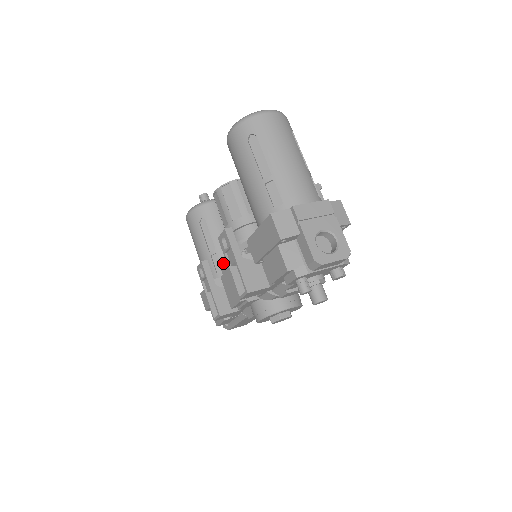
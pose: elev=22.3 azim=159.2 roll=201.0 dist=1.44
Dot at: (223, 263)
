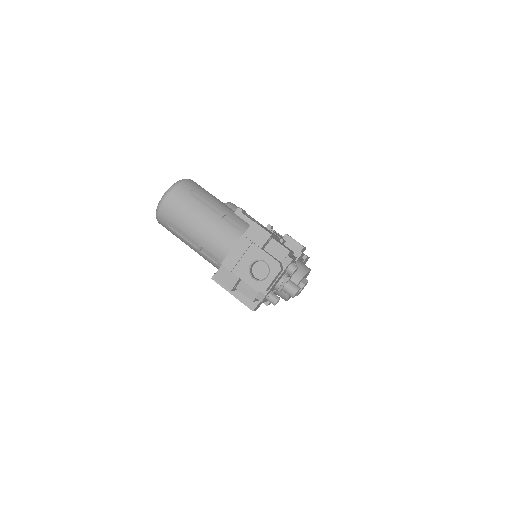
Dot at: occluded
